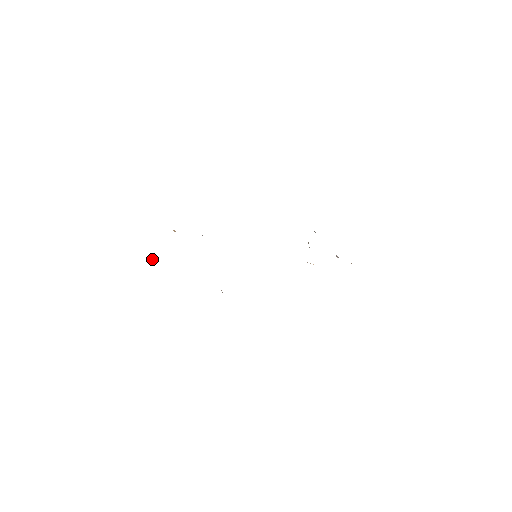
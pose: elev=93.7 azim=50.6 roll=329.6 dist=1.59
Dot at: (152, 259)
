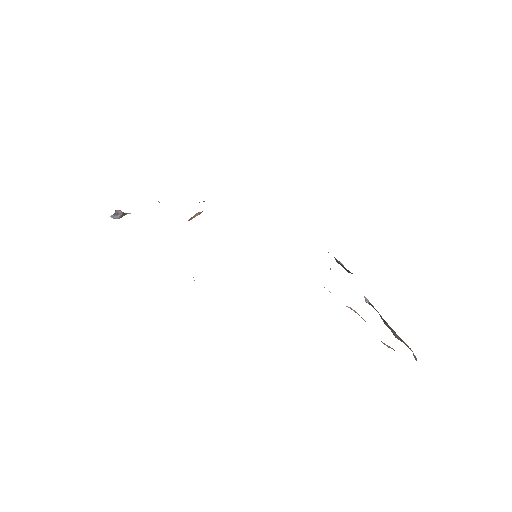
Dot at: (115, 212)
